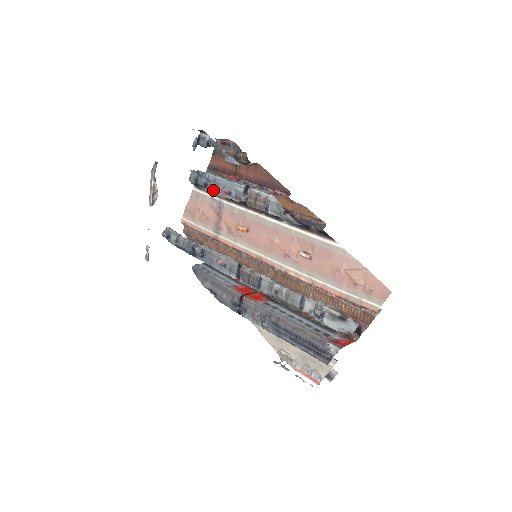
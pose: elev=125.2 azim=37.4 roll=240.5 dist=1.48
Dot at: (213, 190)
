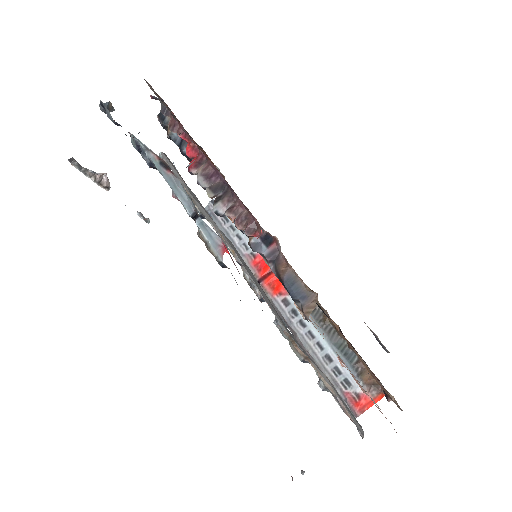
Dot at: occluded
